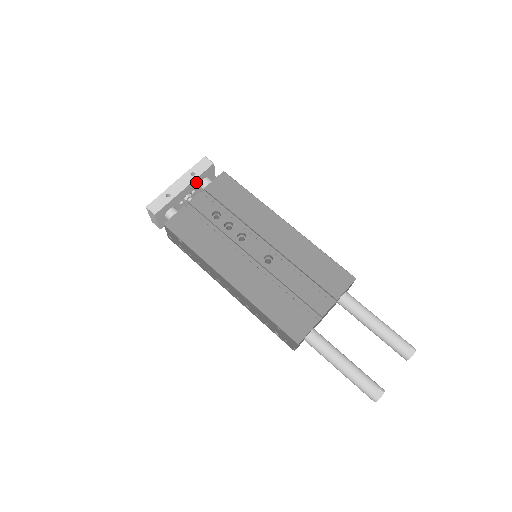
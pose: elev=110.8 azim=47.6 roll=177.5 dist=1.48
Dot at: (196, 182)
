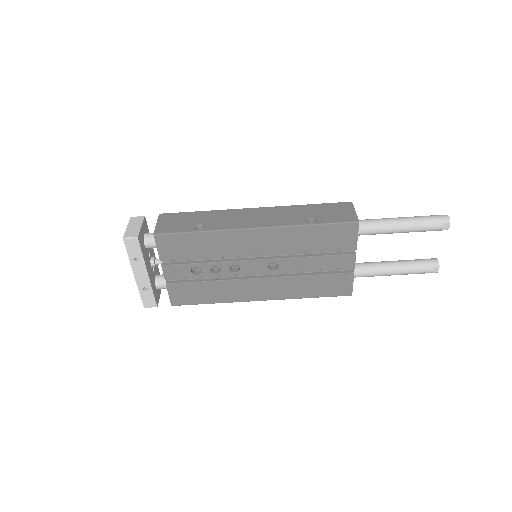
Dot at: (145, 257)
